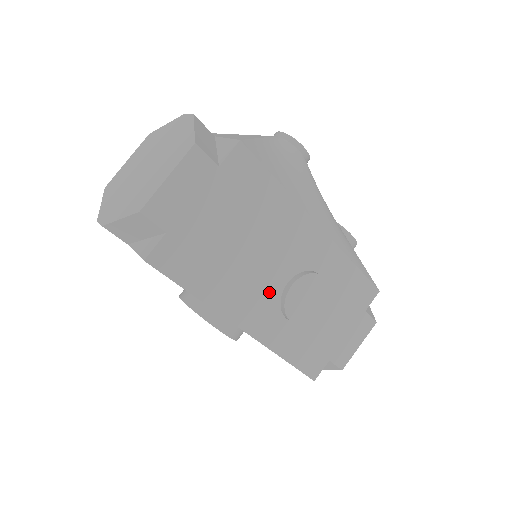
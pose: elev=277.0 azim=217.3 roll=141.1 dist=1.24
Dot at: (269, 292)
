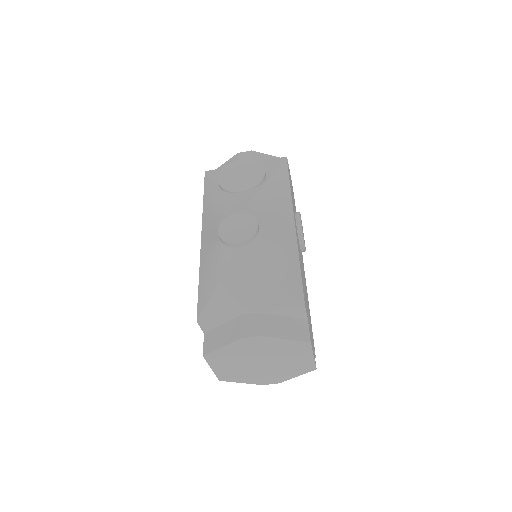
Dot at: (302, 263)
